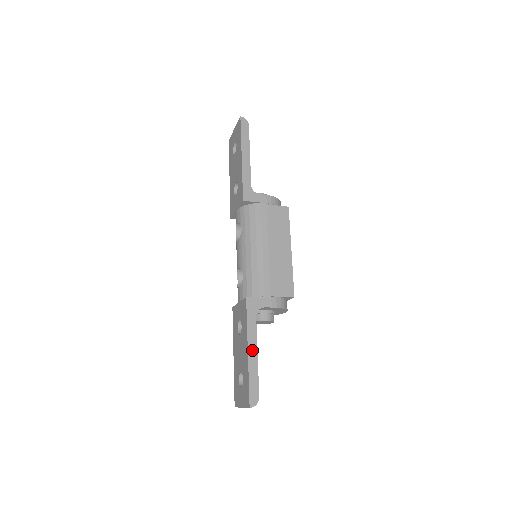
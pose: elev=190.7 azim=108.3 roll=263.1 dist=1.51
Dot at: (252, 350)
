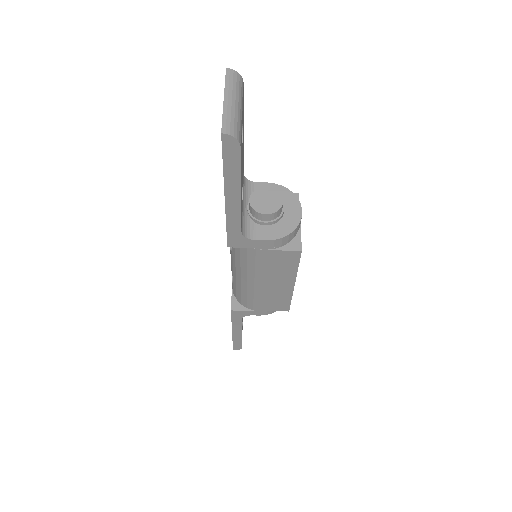
Dot at: occluded
